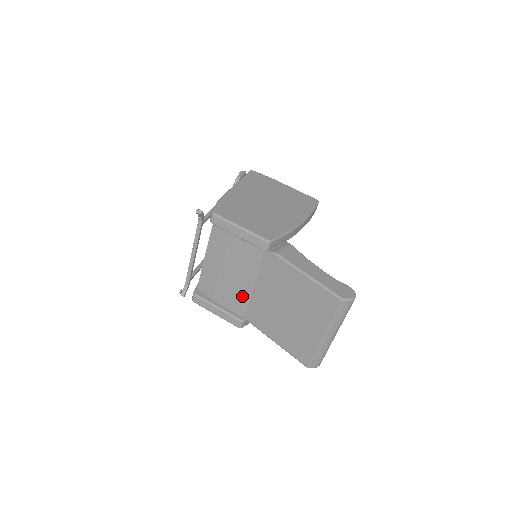
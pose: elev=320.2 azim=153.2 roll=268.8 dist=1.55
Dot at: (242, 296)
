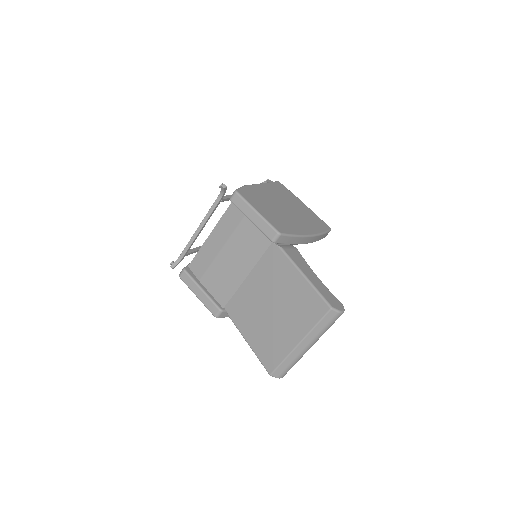
Dot at: (231, 284)
